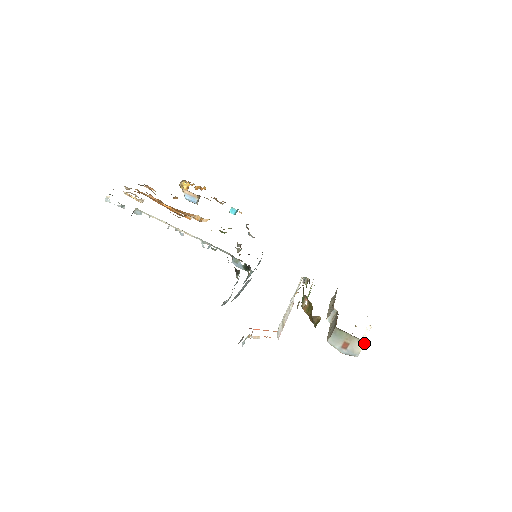
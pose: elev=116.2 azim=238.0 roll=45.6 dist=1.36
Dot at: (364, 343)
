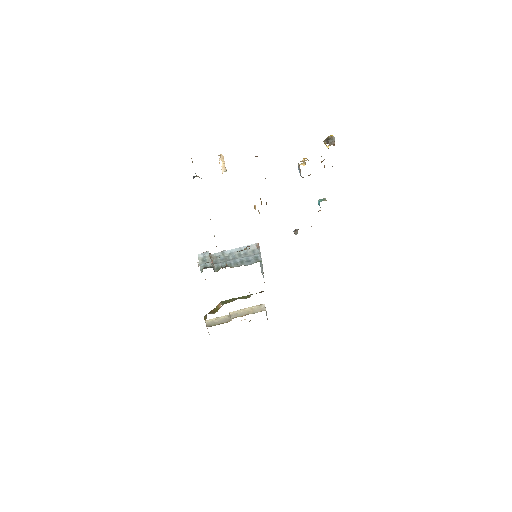
Dot at: occluded
